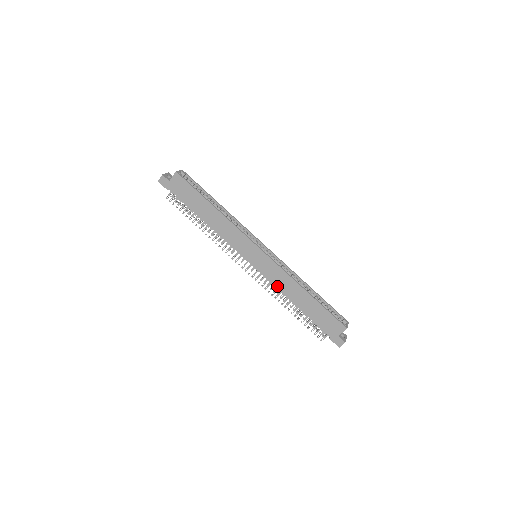
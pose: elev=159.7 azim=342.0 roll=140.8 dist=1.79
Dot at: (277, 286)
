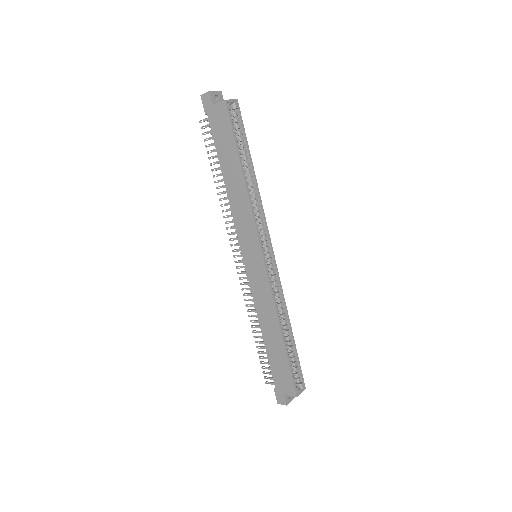
Dot at: (256, 303)
